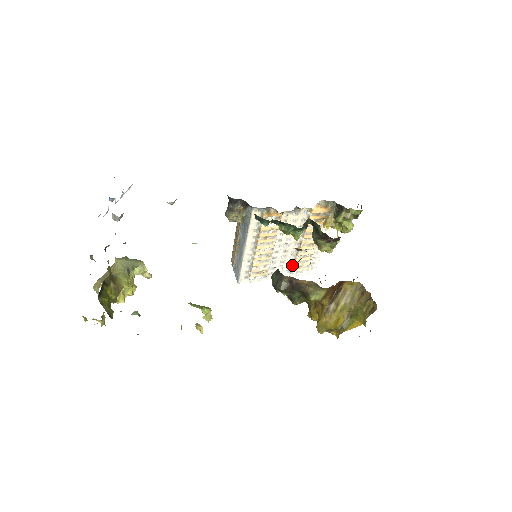
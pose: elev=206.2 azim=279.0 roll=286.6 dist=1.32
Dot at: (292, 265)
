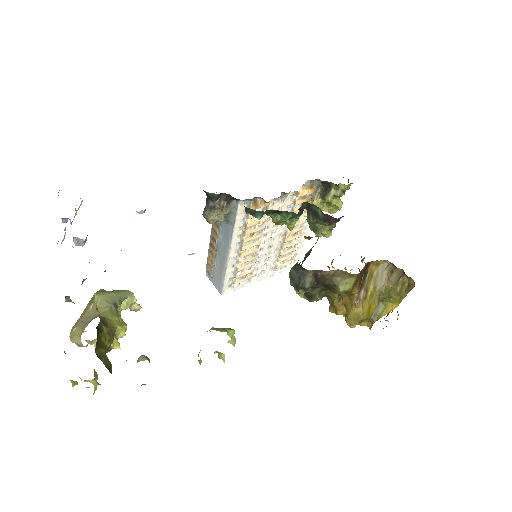
Dot at: (276, 261)
